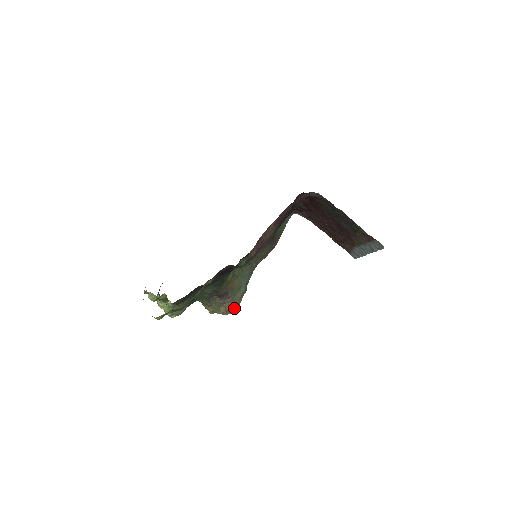
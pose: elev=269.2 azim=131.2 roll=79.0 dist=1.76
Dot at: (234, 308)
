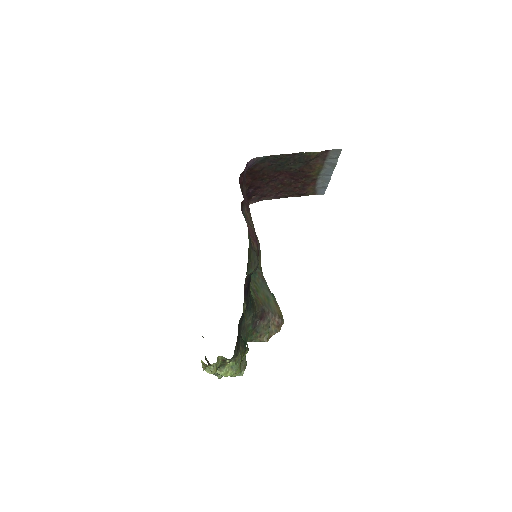
Dot at: (280, 318)
